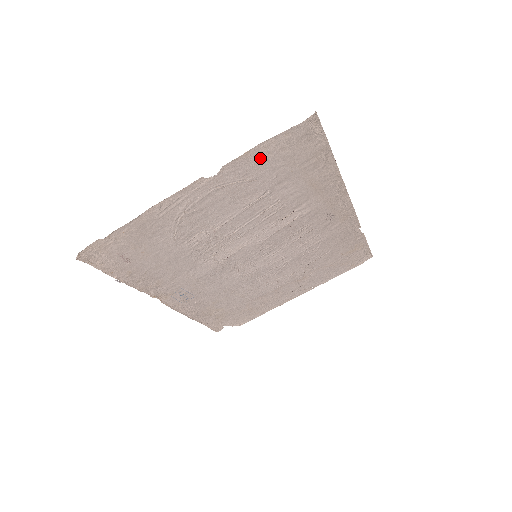
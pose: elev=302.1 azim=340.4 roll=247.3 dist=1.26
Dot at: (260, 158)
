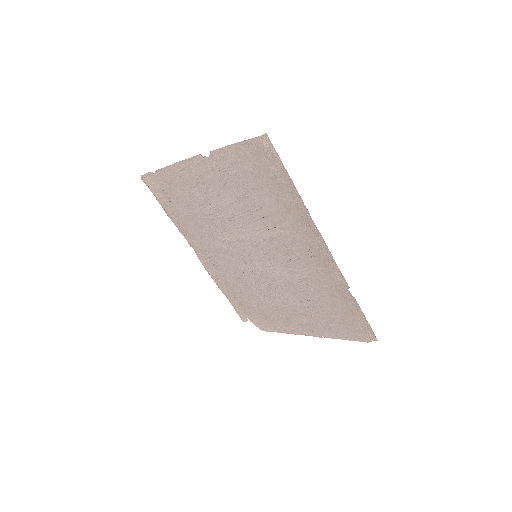
Dot at: (236, 157)
